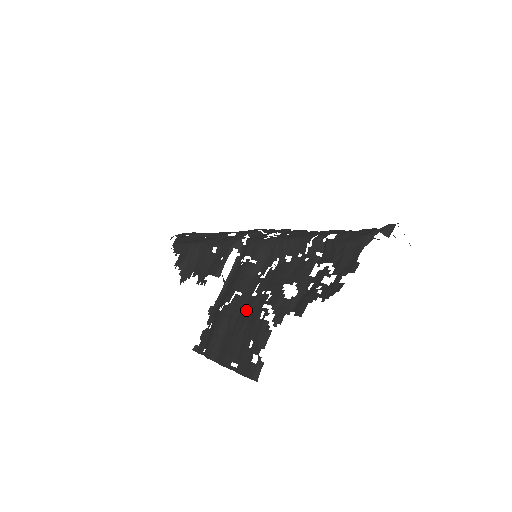
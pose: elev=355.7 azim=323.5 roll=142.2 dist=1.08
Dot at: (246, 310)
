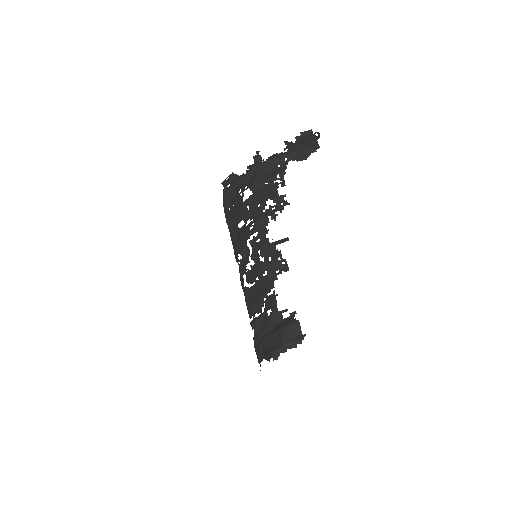
Dot at: occluded
